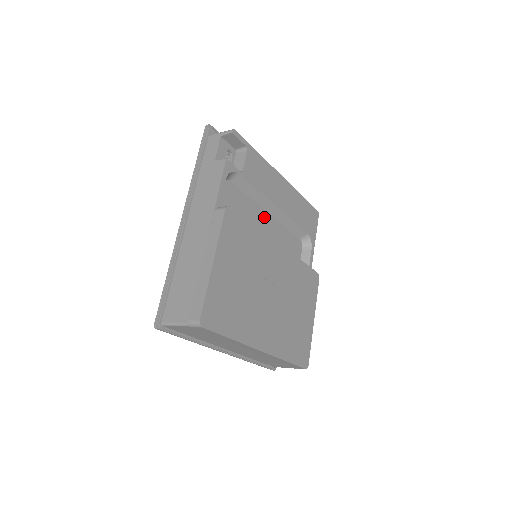
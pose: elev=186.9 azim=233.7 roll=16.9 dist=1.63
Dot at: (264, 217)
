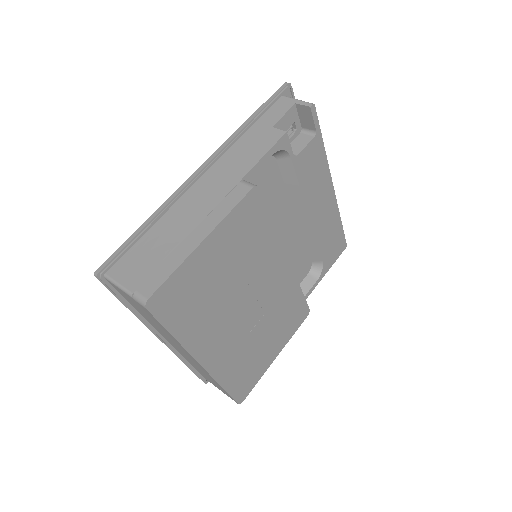
Dot at: (289, 219)
